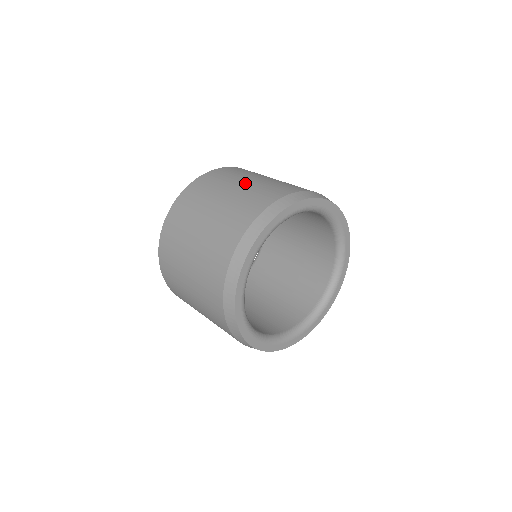
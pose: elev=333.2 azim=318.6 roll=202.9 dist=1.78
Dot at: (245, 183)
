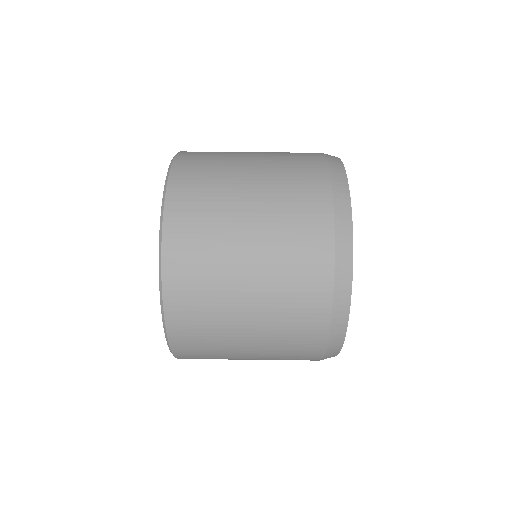
Dot at: (254, 152)
